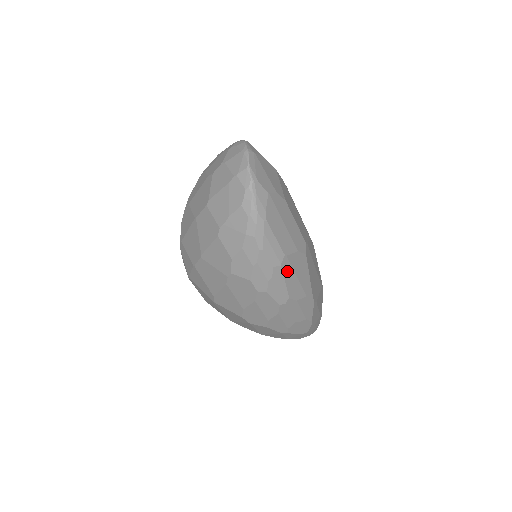
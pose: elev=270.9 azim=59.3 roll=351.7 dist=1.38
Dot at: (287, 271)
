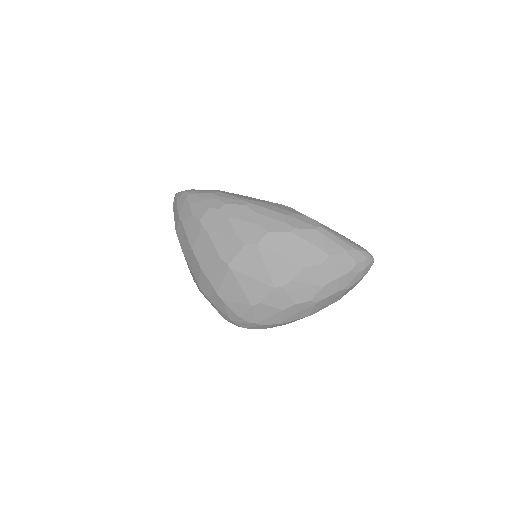
Dot at: (230, 194)
